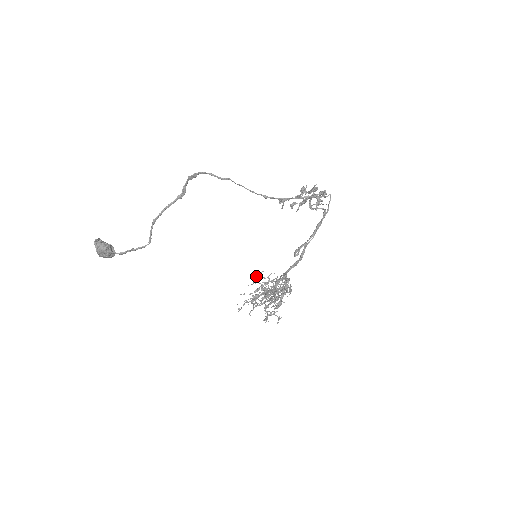
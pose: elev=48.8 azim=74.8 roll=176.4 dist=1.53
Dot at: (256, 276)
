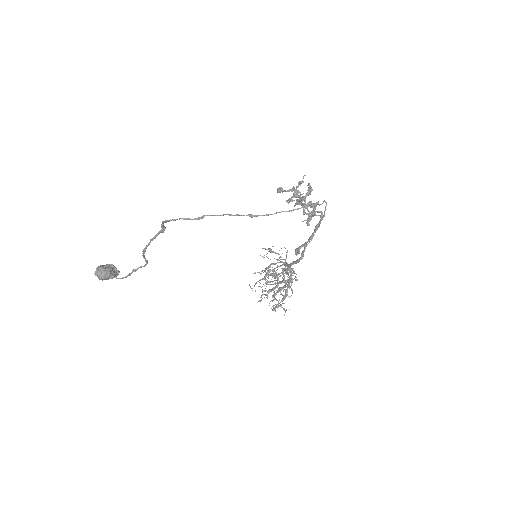
Dot at: (267, 249)
